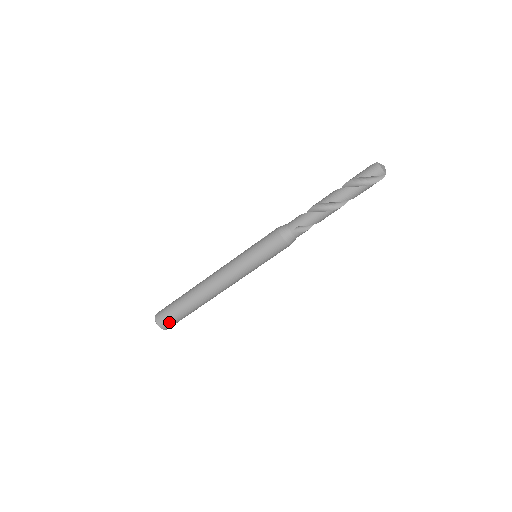
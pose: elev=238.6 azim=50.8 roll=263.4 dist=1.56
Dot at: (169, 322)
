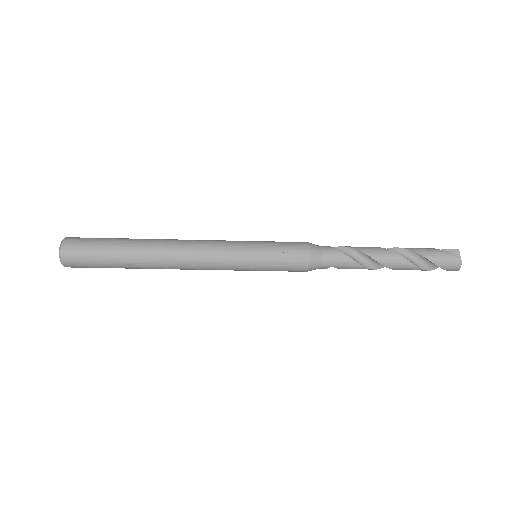
Dot at: (84, 267)
